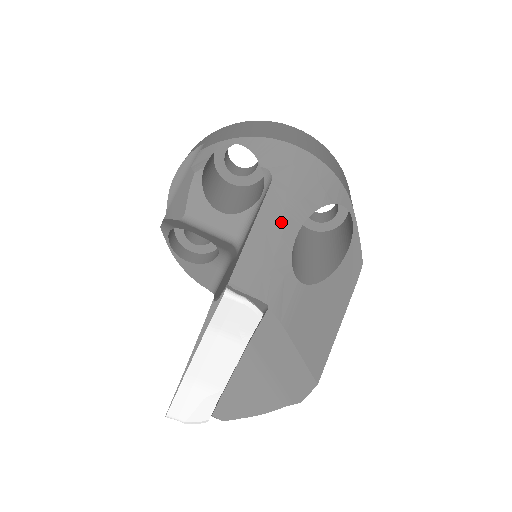
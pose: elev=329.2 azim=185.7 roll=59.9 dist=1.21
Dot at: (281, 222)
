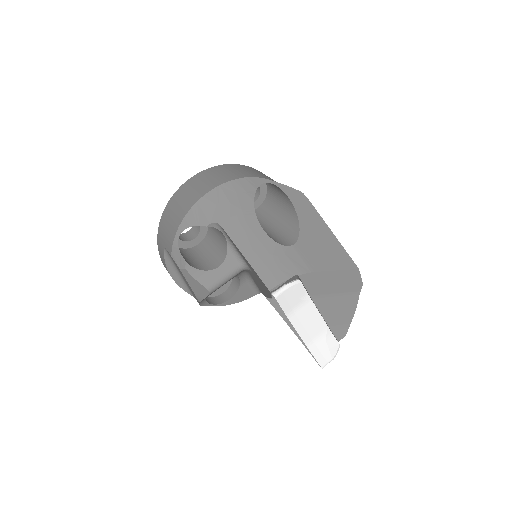
Dot at: (250, 235)
